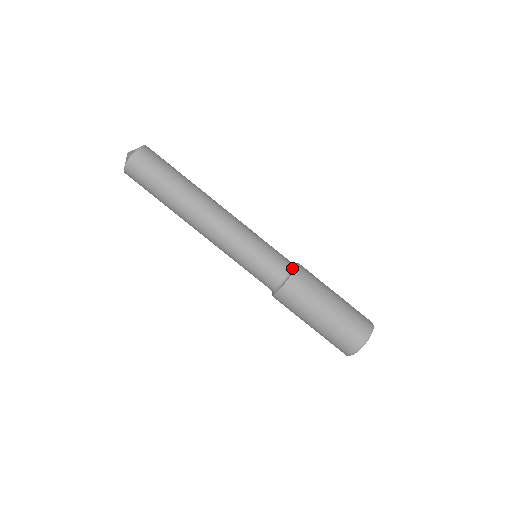
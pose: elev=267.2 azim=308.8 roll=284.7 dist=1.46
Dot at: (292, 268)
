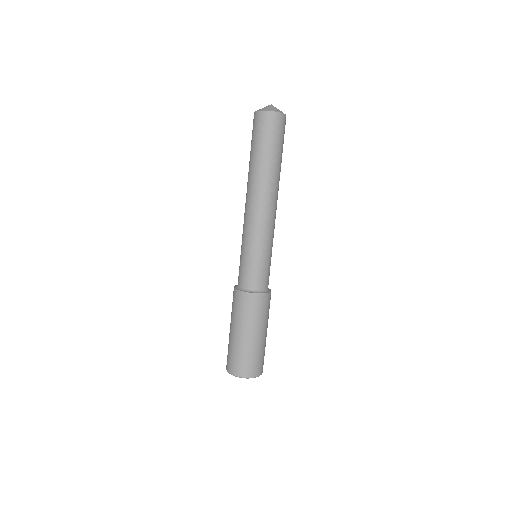
Dot at: (262, 290)
